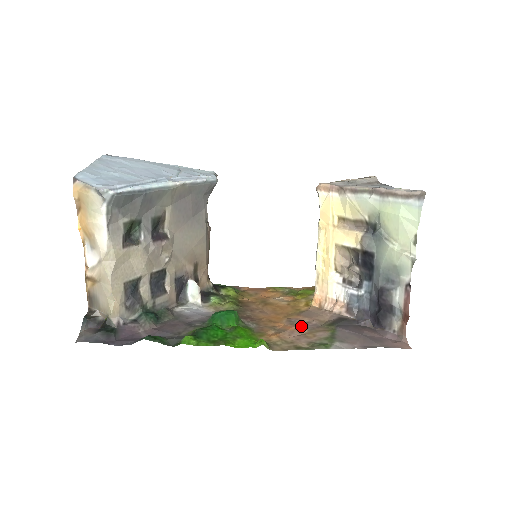
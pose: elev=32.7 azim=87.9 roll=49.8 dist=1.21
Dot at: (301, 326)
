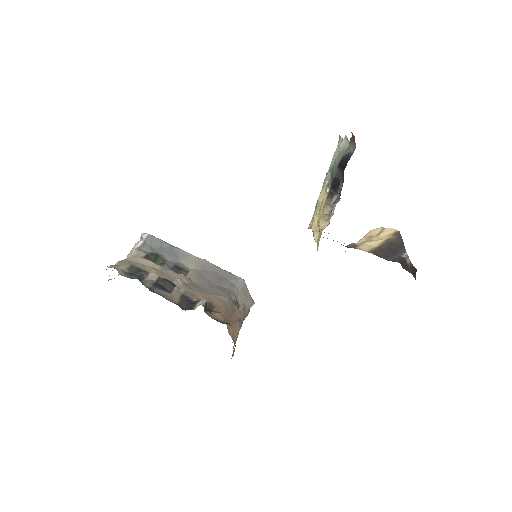
Dot at: occluded
